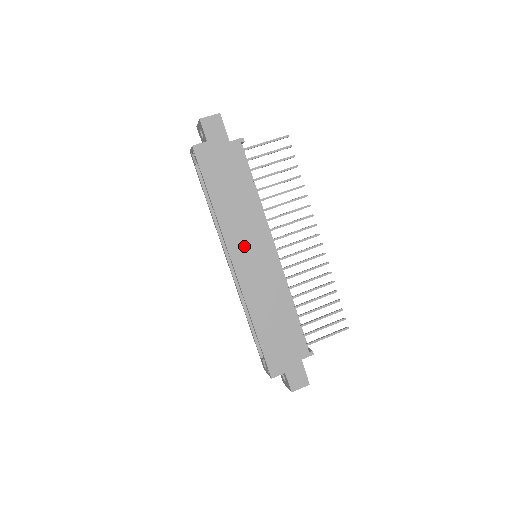
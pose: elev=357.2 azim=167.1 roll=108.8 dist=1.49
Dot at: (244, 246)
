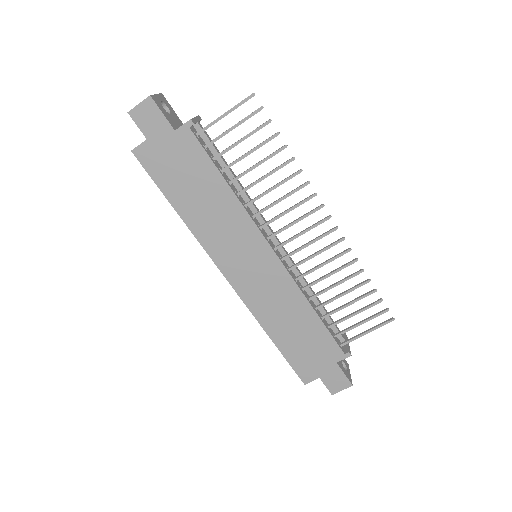
Dot at: (233, 255)
